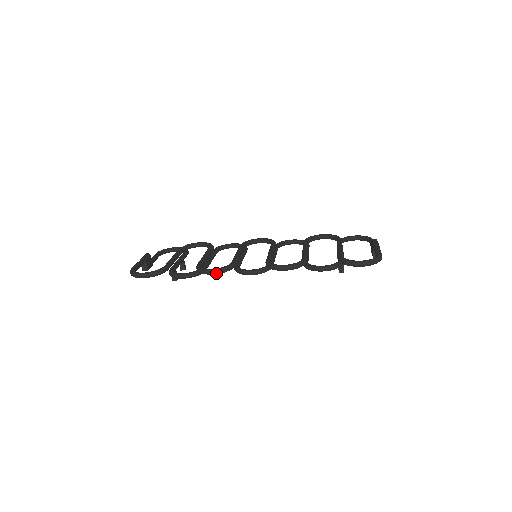
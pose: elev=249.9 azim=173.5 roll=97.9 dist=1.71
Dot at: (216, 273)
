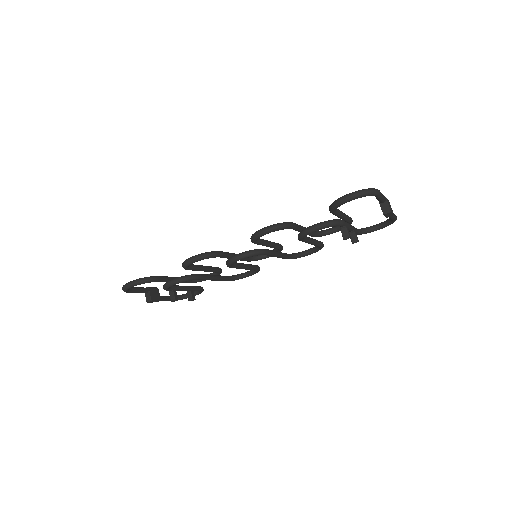
Dot at: (197, 259)
